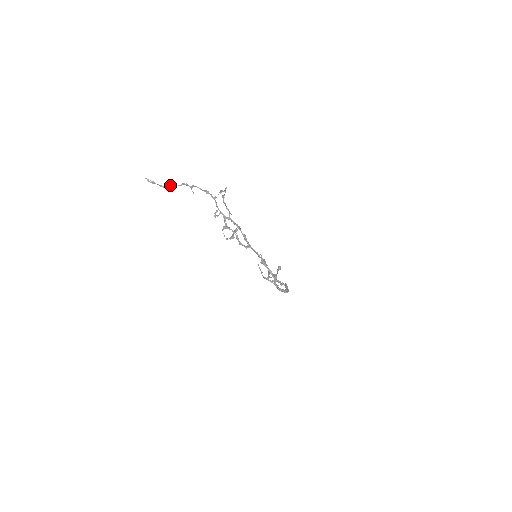
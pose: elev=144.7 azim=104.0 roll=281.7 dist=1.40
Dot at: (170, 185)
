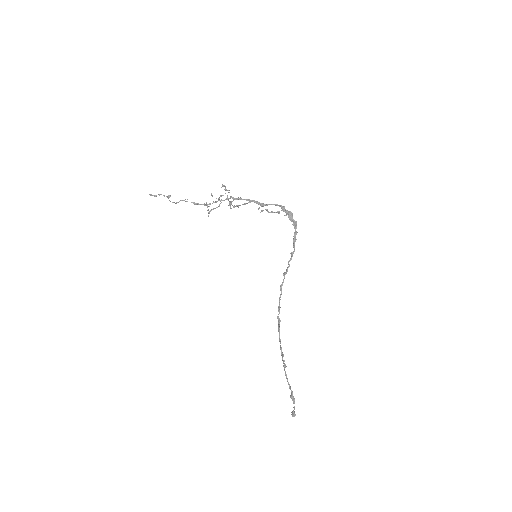
Dot at: (168, 198)
